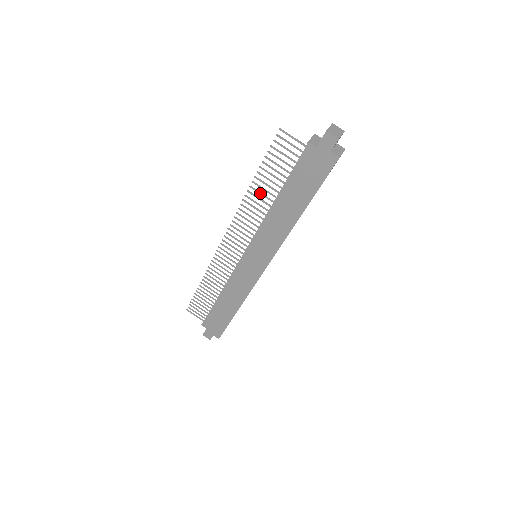
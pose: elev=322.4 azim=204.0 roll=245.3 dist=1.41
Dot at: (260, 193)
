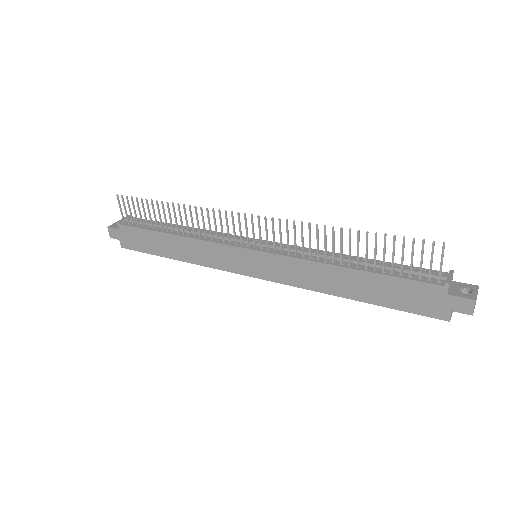
Dot at: (342, 243)
